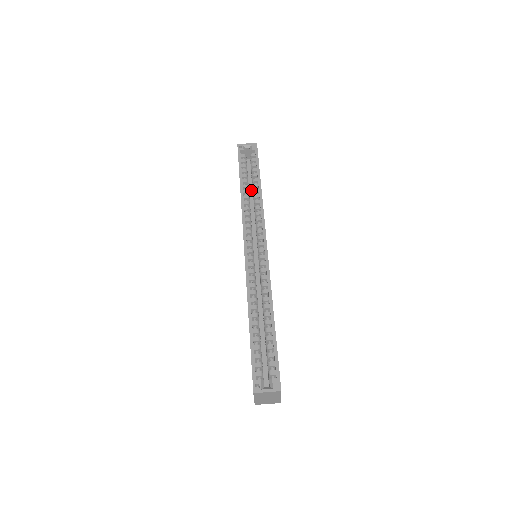
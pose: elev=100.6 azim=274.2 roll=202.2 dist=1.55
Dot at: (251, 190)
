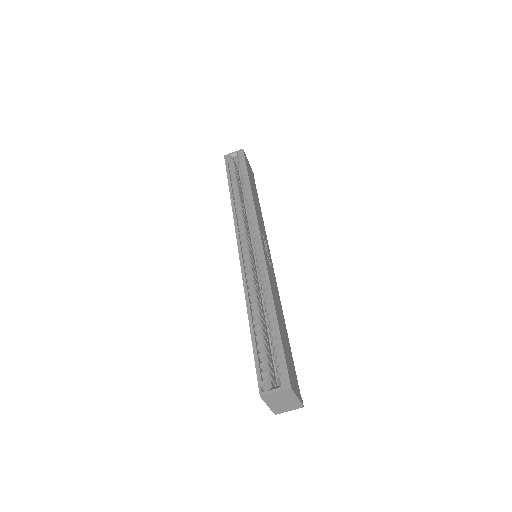
Dot at: occluded
